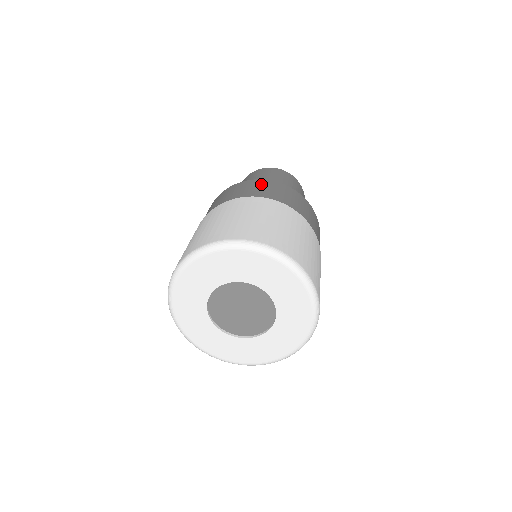
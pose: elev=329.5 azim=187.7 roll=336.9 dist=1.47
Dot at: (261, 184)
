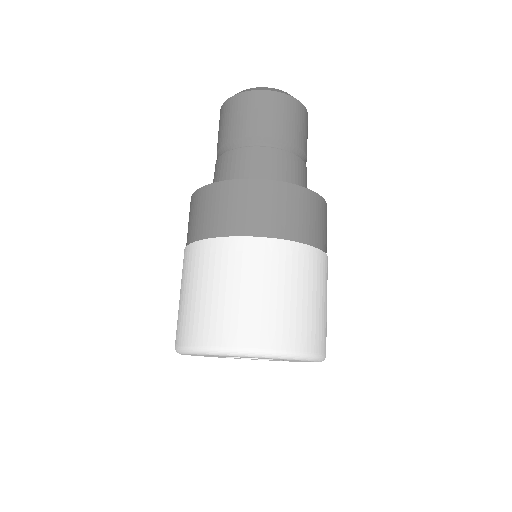
Dot at: (236, 195)
